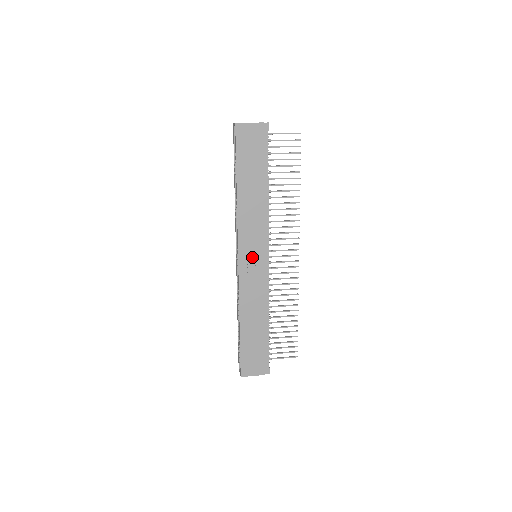
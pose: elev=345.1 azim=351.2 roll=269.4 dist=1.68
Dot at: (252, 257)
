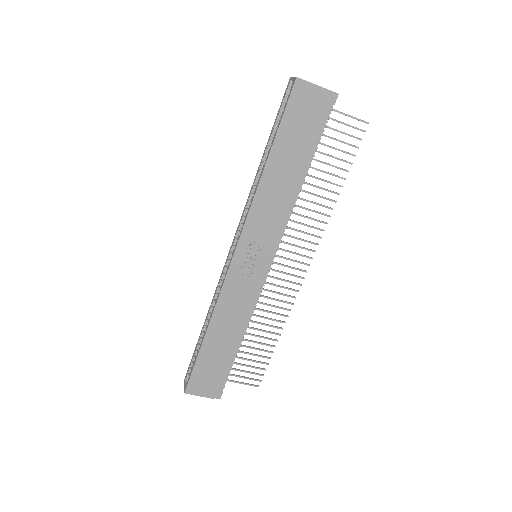
Dot at: (252, 257)
